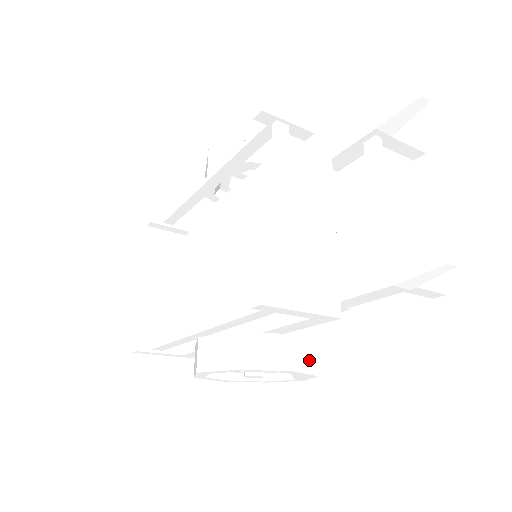
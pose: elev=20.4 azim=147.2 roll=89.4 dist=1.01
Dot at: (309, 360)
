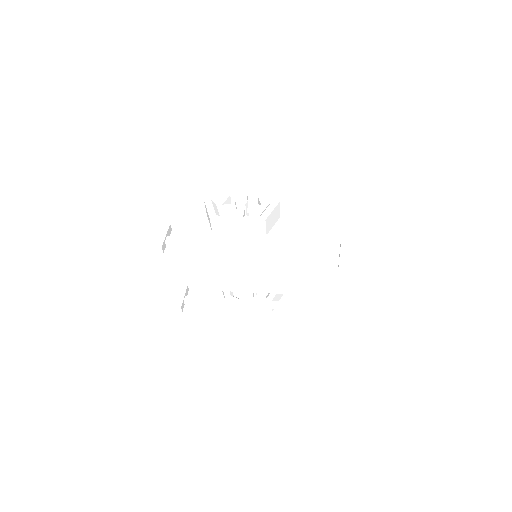
Dot at: occluded
